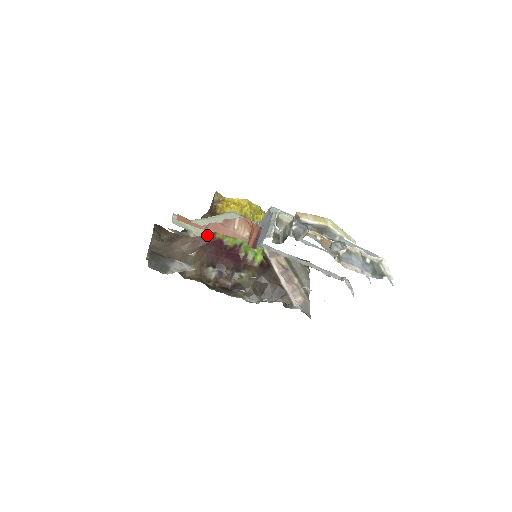
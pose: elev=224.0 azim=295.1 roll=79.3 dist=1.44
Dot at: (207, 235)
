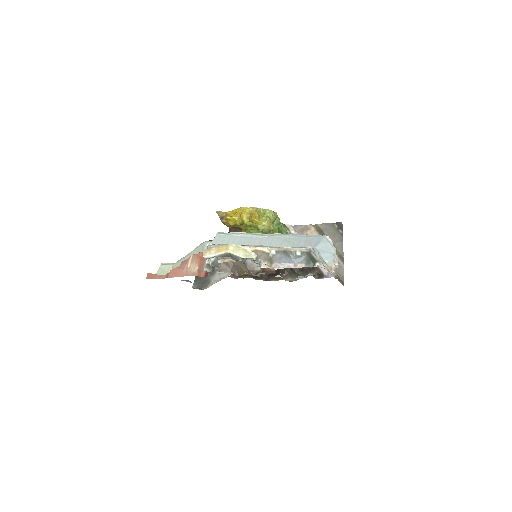
Dot at: occluded
